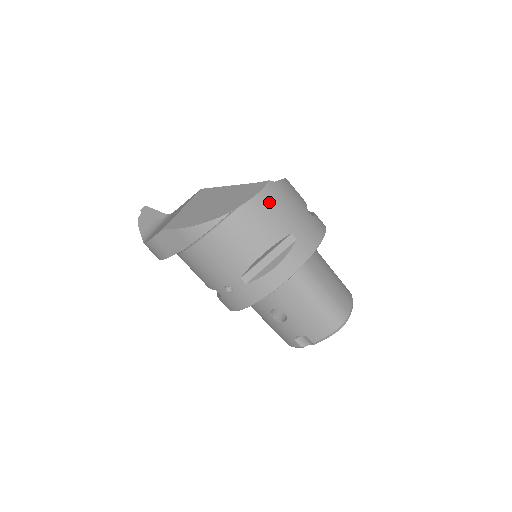
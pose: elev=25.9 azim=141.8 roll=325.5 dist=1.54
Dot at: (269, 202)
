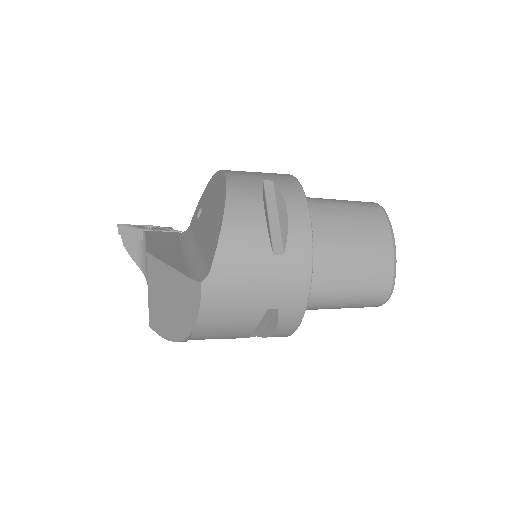
Dot at: (219, 306)
